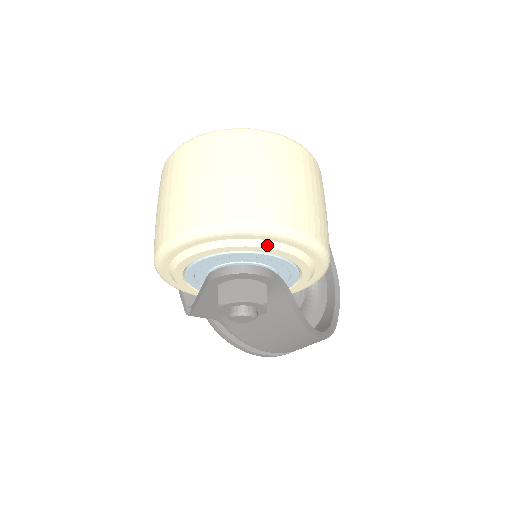
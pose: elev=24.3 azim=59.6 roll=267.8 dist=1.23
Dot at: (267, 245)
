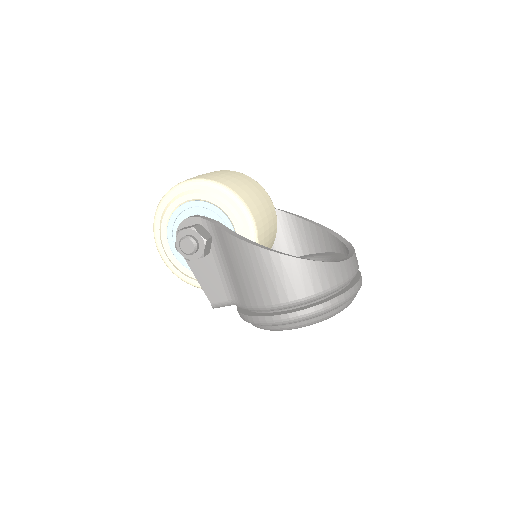
Dot at: (179, 196)
